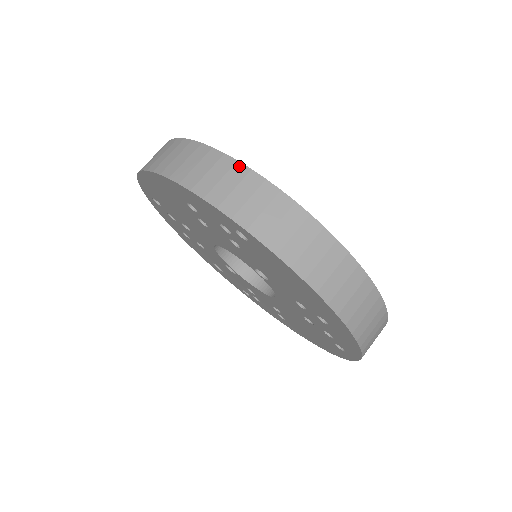
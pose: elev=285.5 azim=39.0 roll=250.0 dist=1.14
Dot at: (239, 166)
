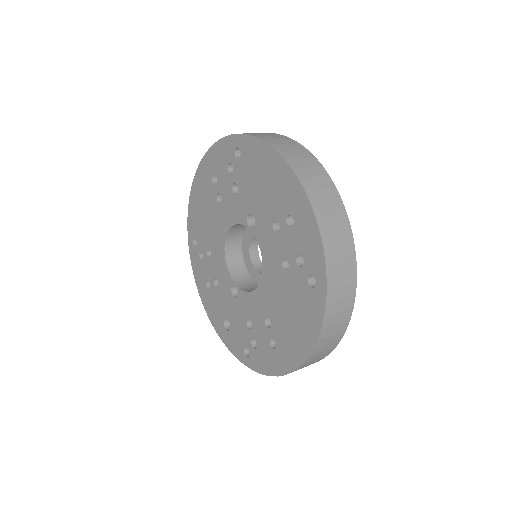
Dot at: occluded
